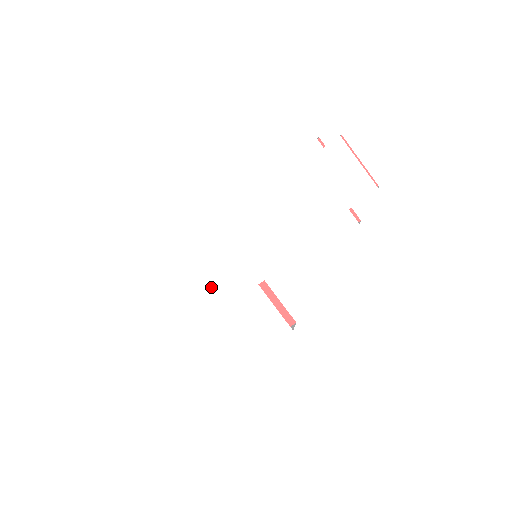
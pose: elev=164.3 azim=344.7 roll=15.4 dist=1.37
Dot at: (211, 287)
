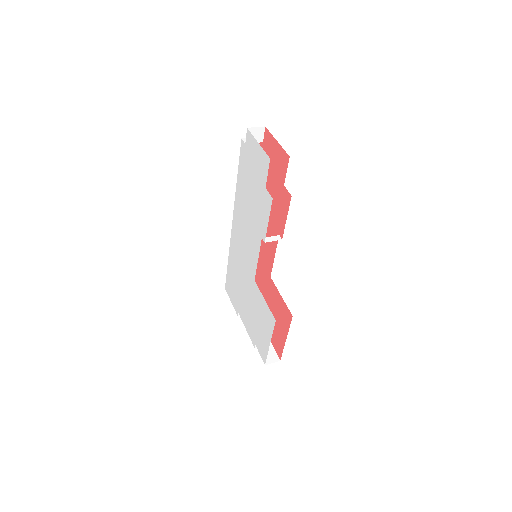
Dot at: (242, 291)
